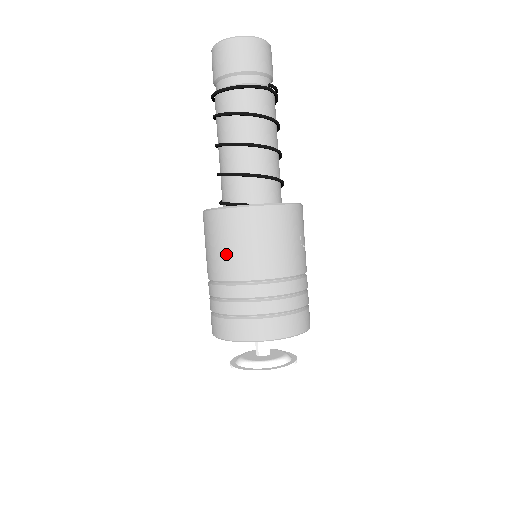
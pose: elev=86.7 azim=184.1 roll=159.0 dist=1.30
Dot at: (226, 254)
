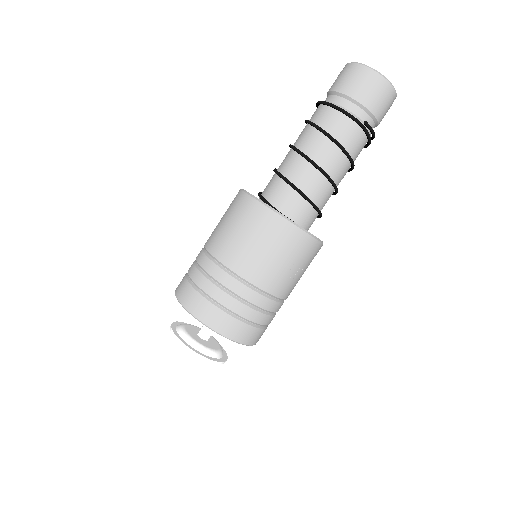
Dot at: (223, 230)
